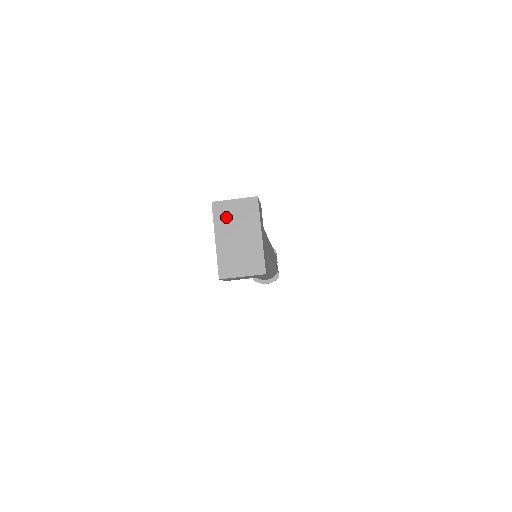
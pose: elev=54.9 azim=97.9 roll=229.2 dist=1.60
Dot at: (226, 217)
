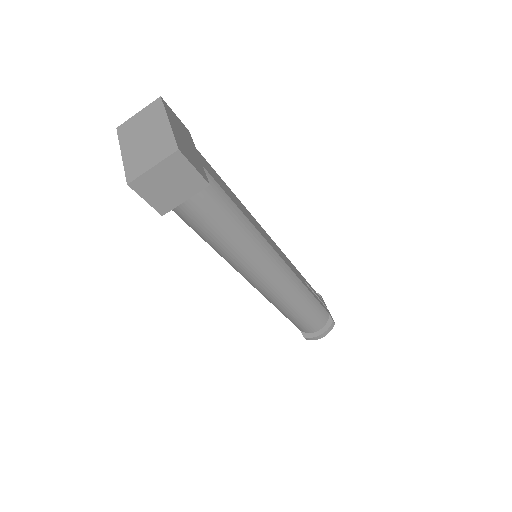
Dot at: (131, 130)
